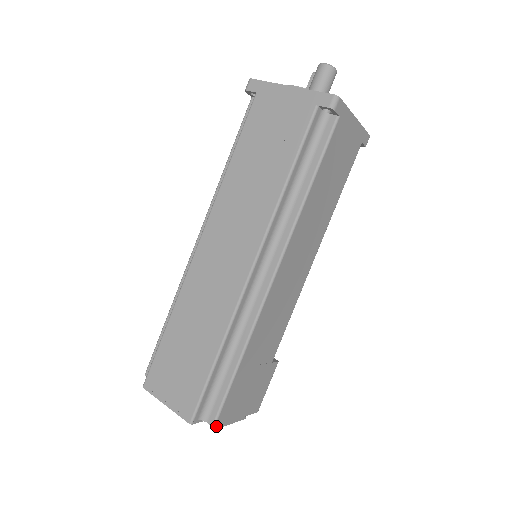
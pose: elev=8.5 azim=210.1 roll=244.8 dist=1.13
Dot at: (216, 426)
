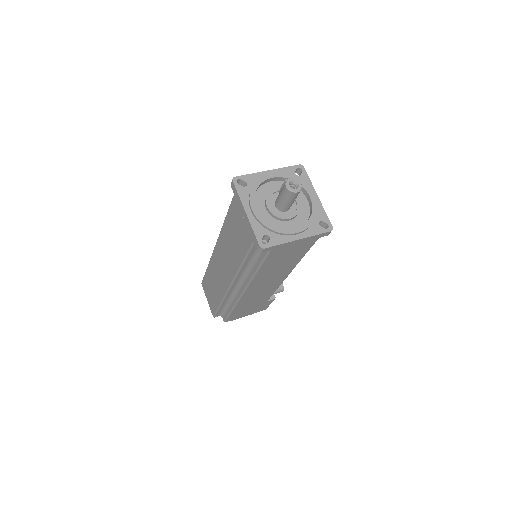
Dot at: occluded
